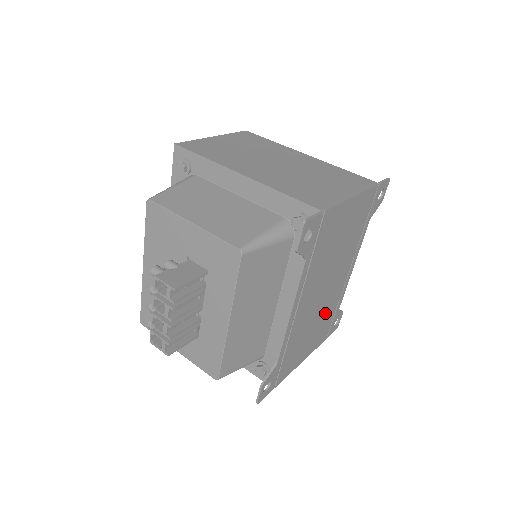
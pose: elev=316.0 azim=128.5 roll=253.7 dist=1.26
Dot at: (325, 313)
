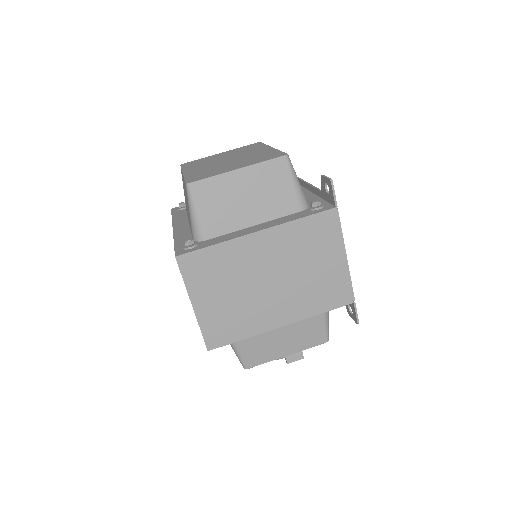
Dot at: occluded
